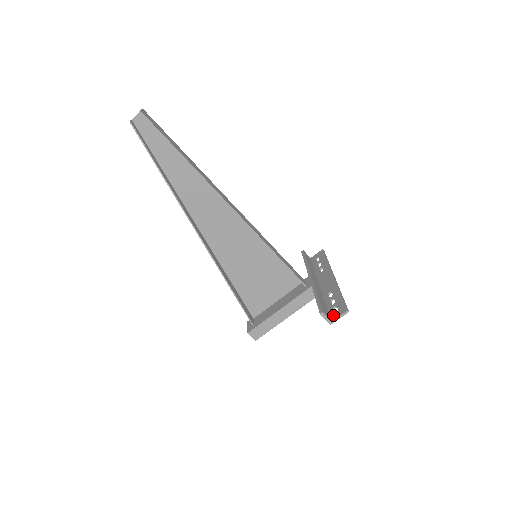
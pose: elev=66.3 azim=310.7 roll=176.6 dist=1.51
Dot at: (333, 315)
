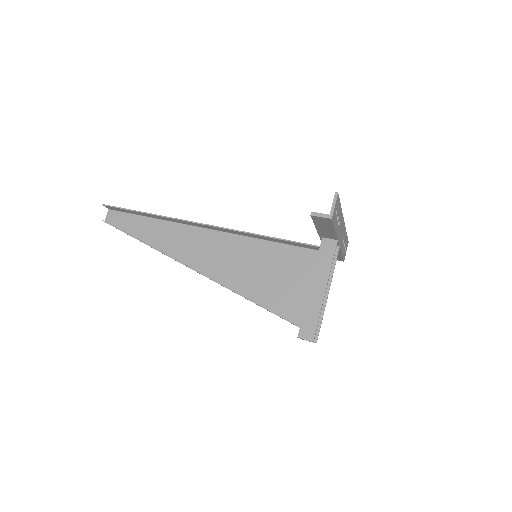
Dot at: occluded
